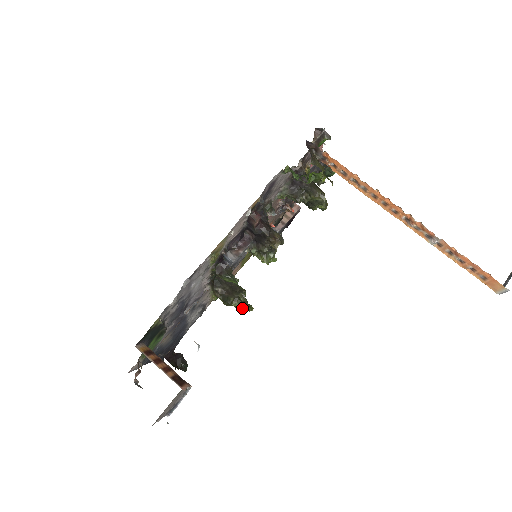
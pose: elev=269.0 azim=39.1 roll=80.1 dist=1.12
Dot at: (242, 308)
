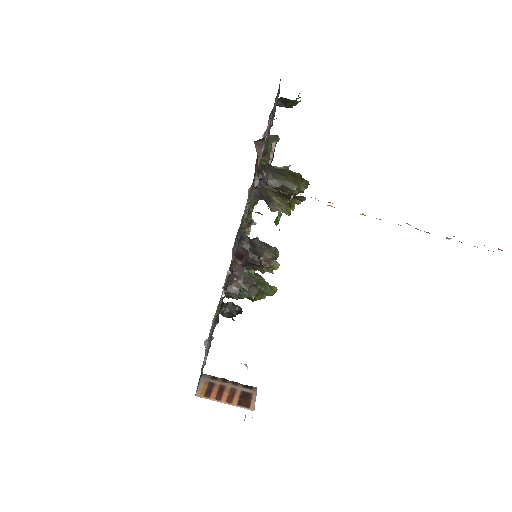
Dot at: occluded
